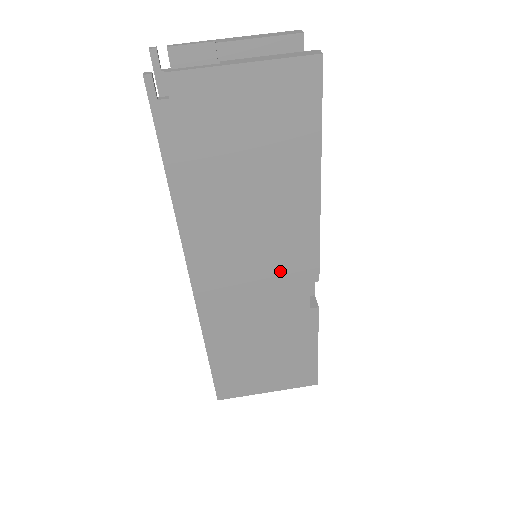
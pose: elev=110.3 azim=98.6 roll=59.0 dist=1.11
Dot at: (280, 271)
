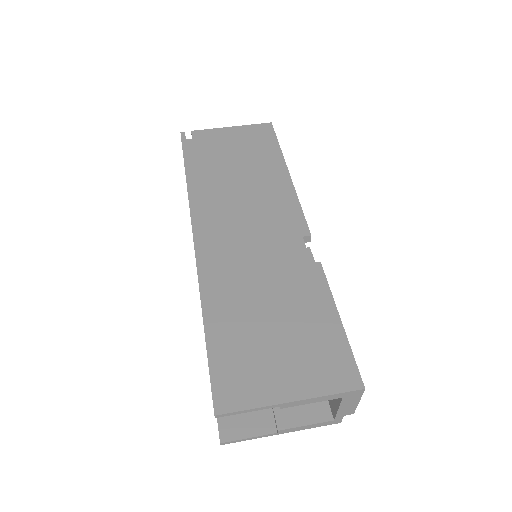
Dot at: (272, 227)
